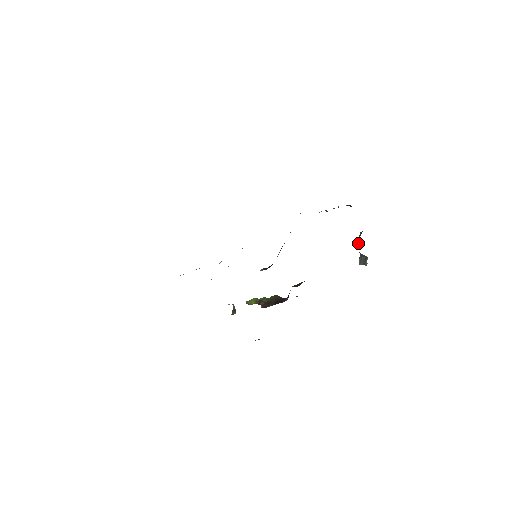
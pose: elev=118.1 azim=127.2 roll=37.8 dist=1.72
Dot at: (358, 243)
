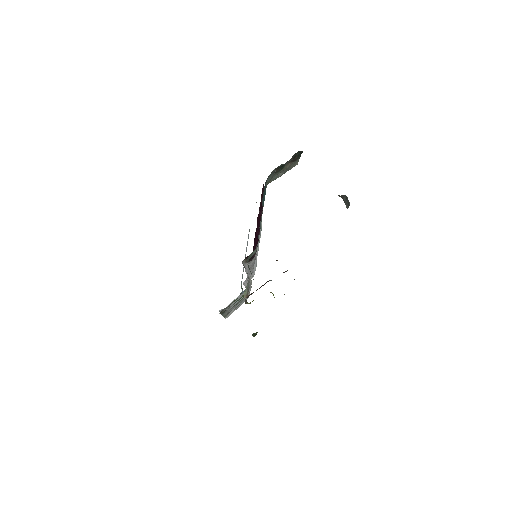
Dot at: occluded
